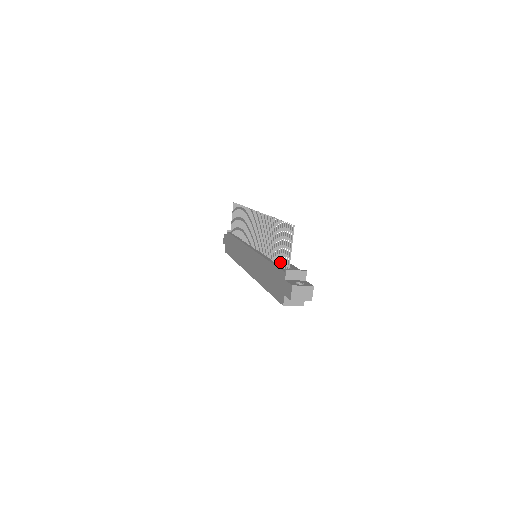
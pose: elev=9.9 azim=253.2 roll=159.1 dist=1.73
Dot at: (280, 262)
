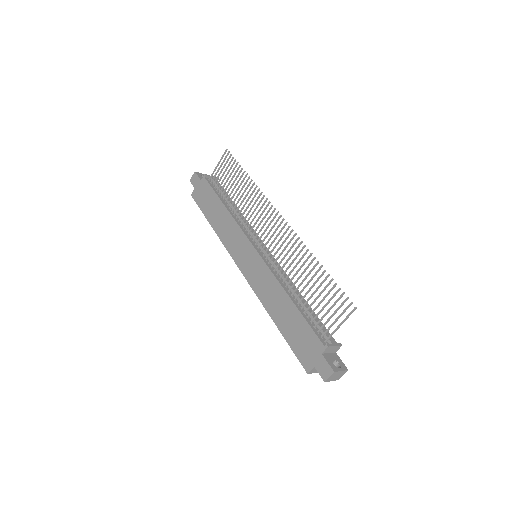
Dot at: (313, 320)
